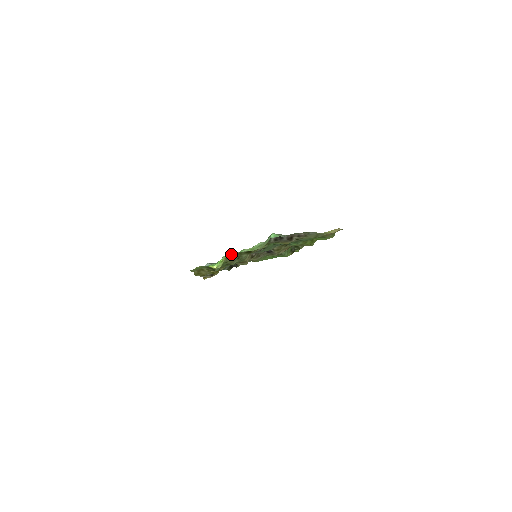
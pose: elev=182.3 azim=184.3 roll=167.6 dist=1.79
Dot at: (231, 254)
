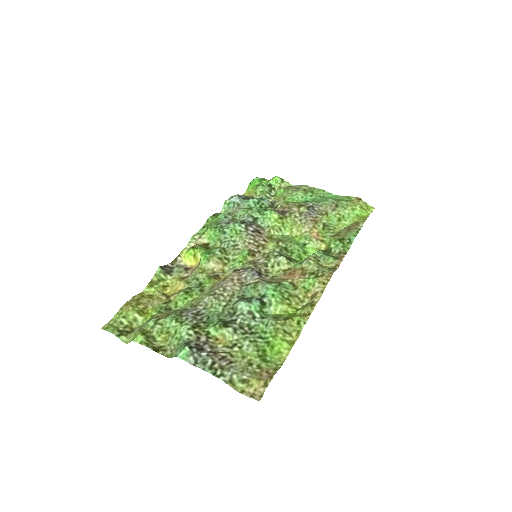
Dot at: (137, 342)
